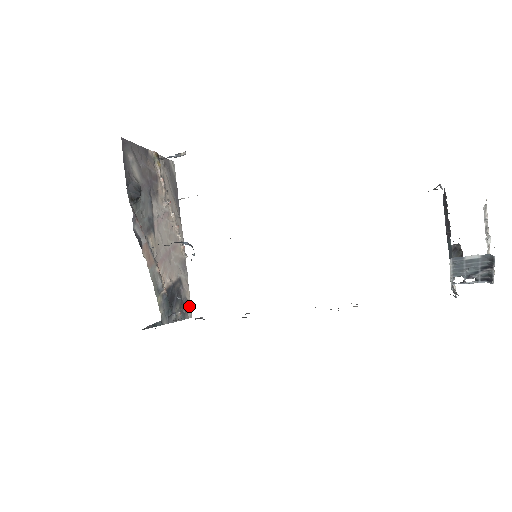
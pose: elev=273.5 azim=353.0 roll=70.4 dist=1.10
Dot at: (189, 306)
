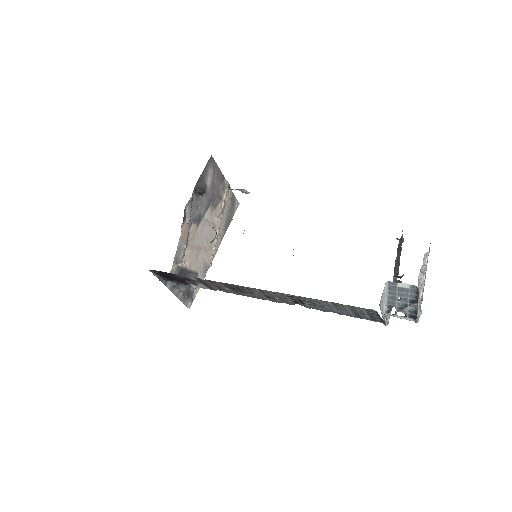
Dot at: (192, 298)
